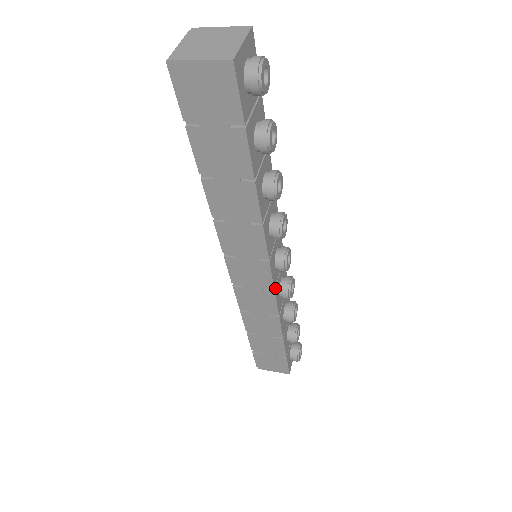
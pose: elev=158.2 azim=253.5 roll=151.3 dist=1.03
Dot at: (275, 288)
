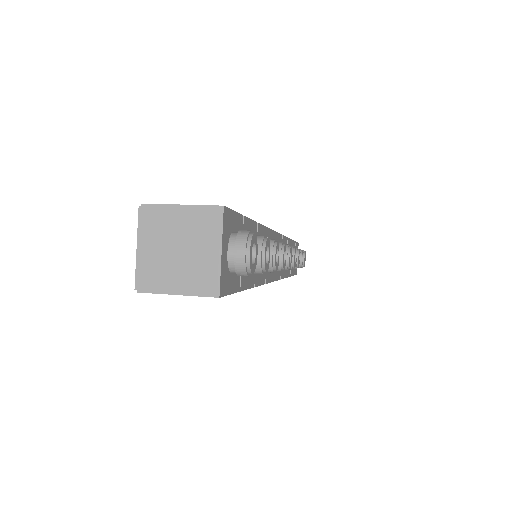
Dot at: (280, 276)
